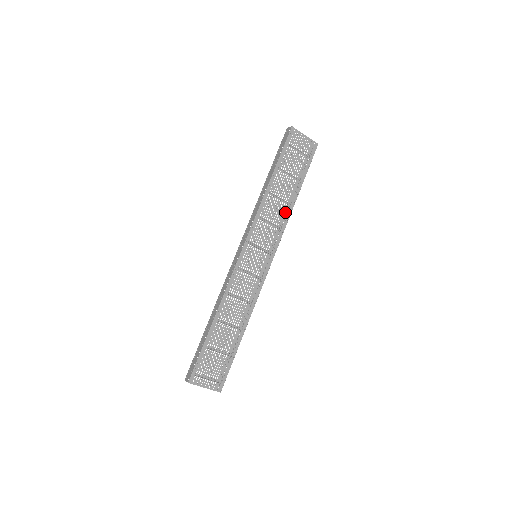
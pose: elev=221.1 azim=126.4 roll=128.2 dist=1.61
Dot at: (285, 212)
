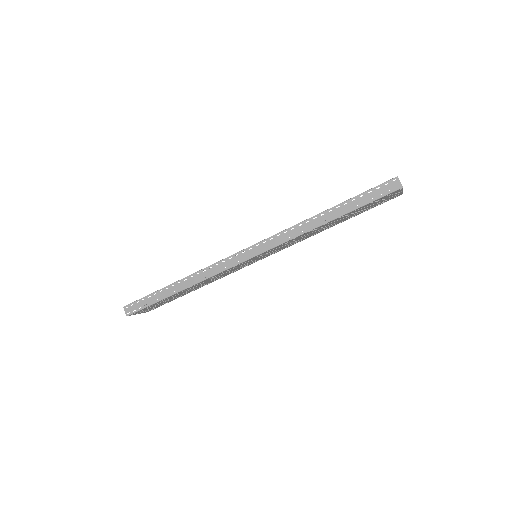
Dot at: occluded
